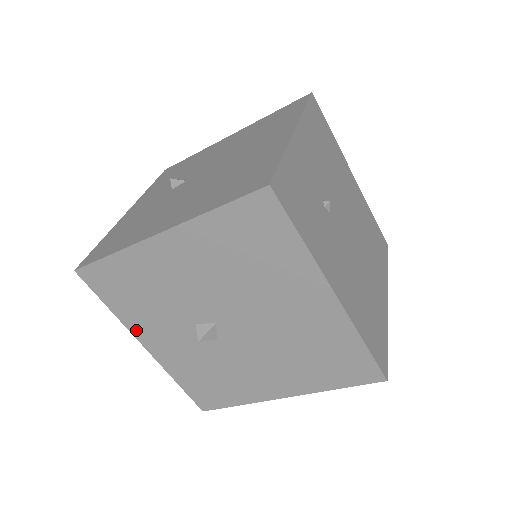
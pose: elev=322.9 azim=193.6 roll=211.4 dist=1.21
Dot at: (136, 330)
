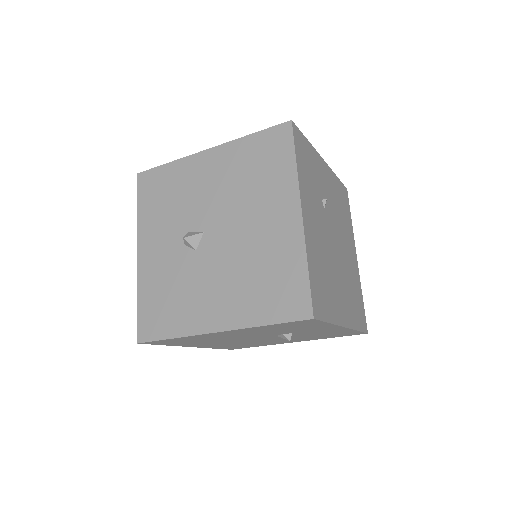
Dot at: (142, 234)
